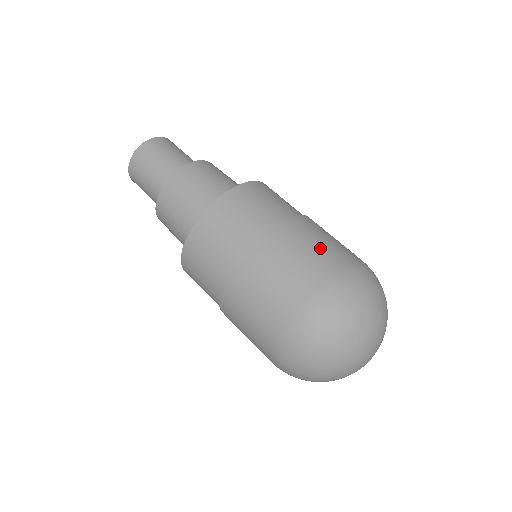
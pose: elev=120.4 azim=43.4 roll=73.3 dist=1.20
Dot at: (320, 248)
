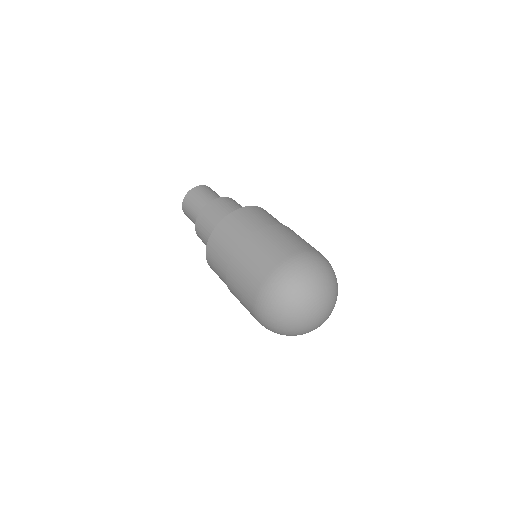
Dot at: (281, 243)
